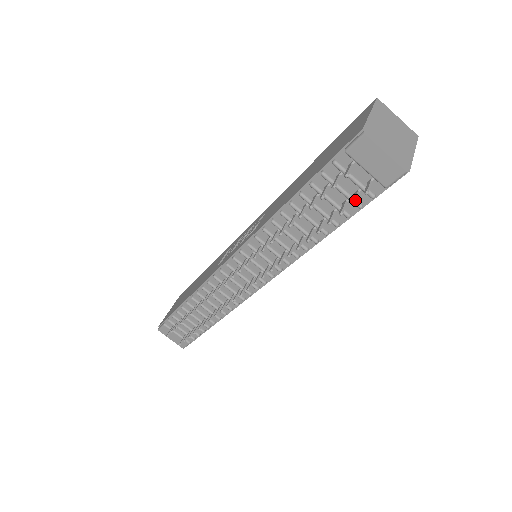
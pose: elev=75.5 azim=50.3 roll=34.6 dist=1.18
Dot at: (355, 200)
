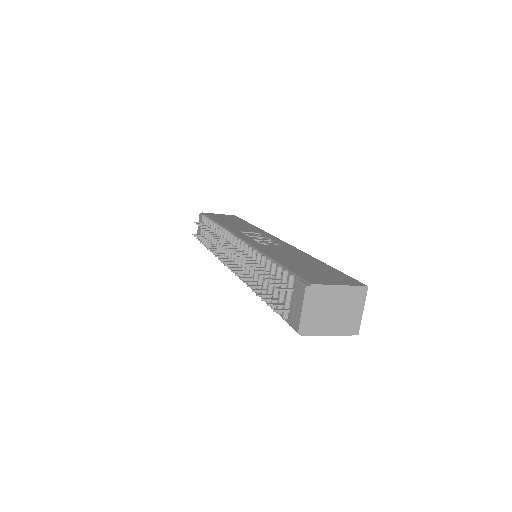
Dot at: (272, 305)
